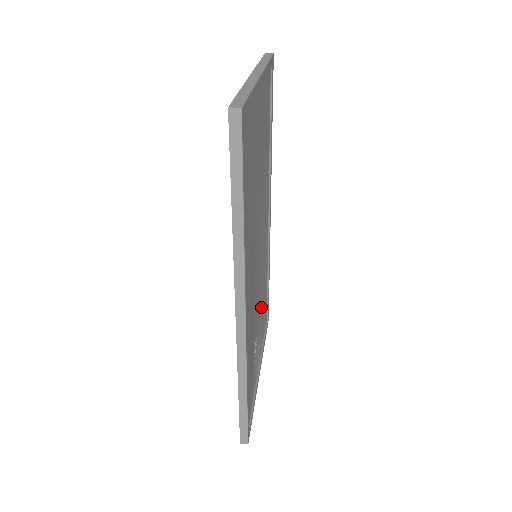
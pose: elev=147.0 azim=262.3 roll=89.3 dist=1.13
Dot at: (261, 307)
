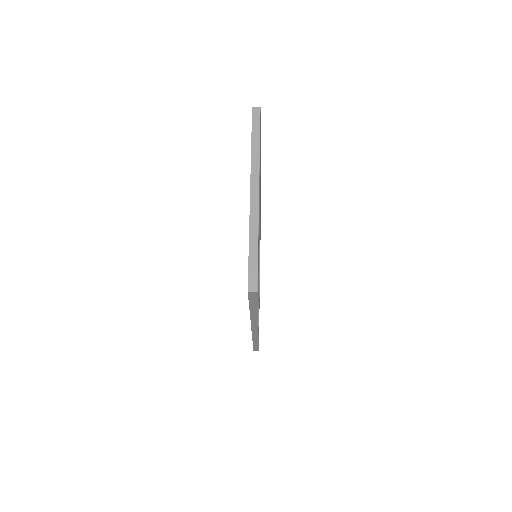
Dot at: occluded
